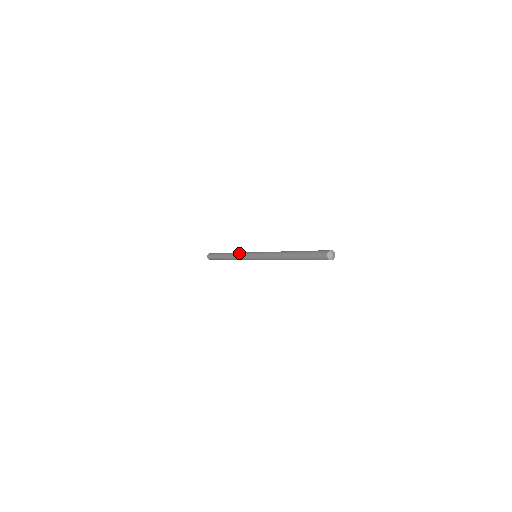
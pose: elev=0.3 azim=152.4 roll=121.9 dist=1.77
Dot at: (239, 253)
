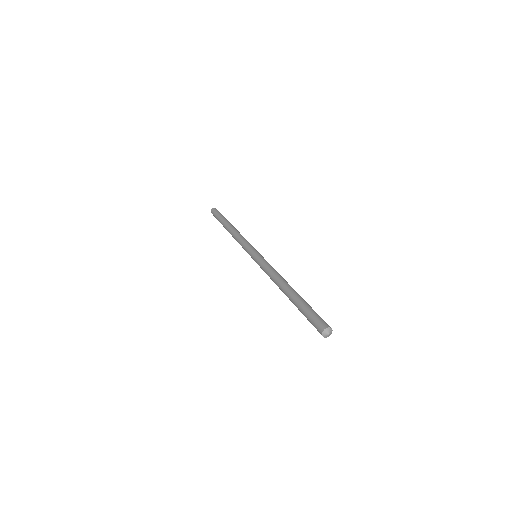
Dot at: (242, 238)
